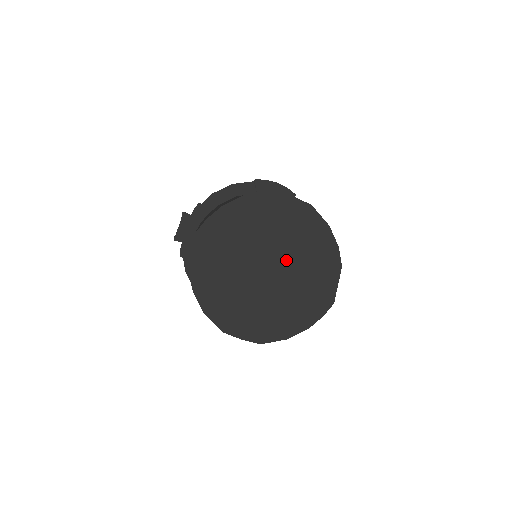
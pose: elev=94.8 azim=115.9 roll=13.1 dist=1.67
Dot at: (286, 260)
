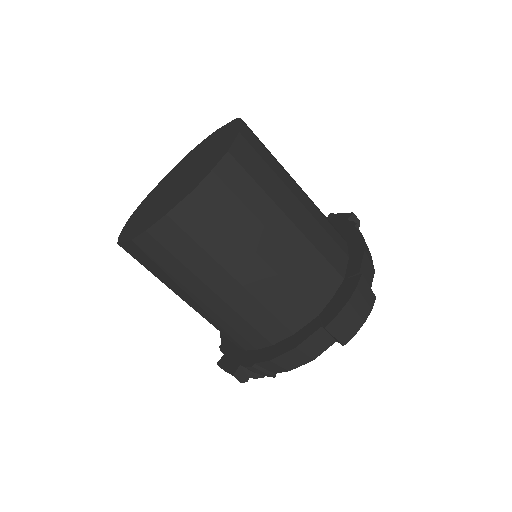
Dot at: occluded
